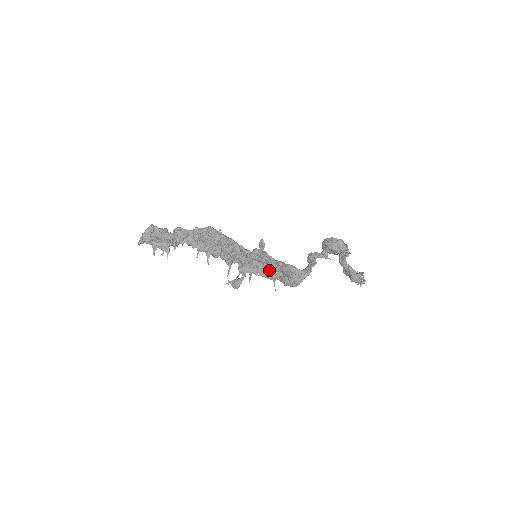
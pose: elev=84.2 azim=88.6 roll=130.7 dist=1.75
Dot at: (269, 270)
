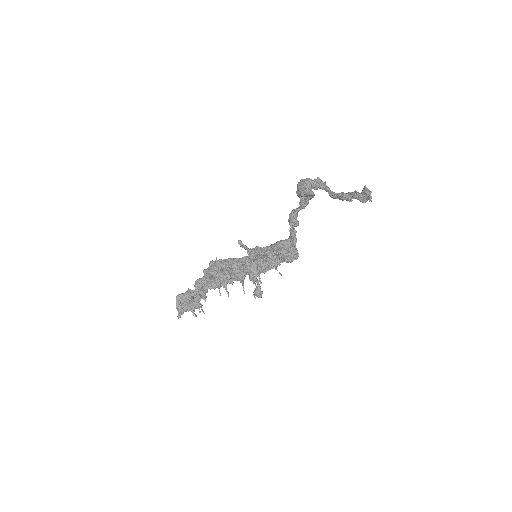
Dot at: occluded
